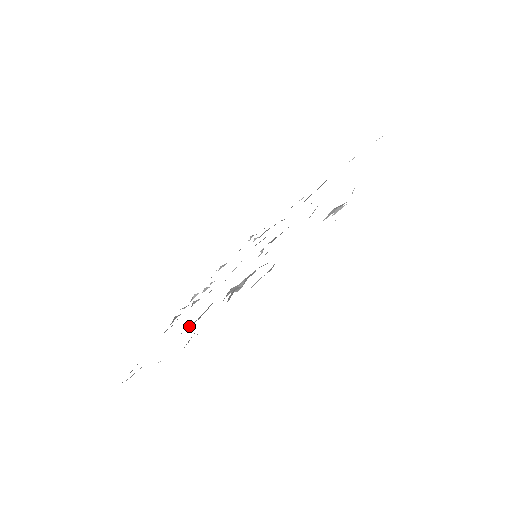
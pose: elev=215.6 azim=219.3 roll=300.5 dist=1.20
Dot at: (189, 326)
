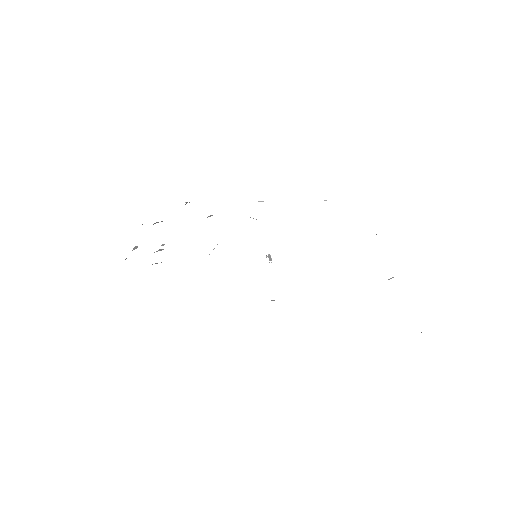
Dot at: occluded
